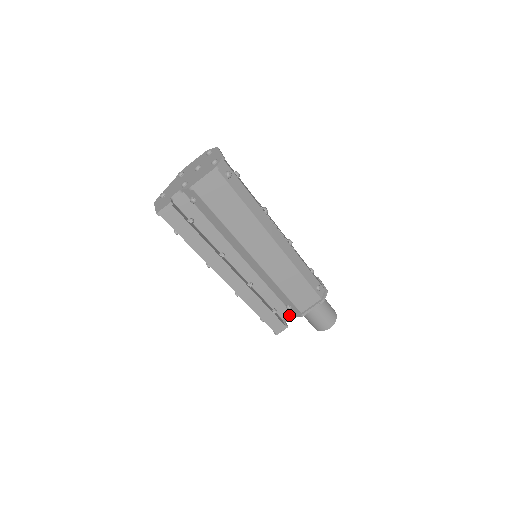
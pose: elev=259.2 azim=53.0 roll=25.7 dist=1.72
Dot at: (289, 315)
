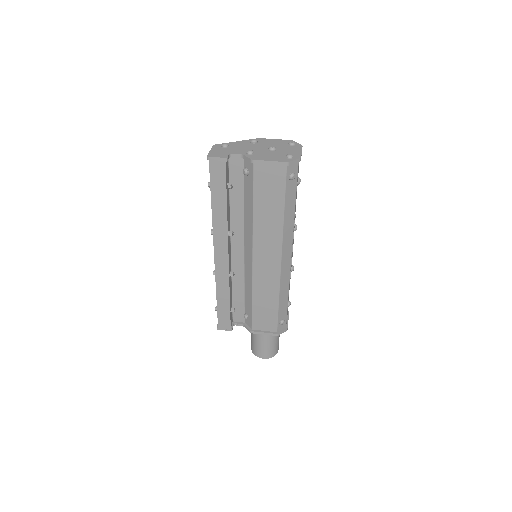
Dot at: (241, 322)
